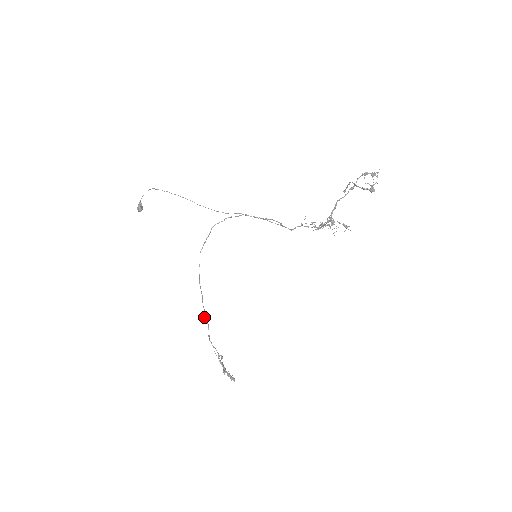
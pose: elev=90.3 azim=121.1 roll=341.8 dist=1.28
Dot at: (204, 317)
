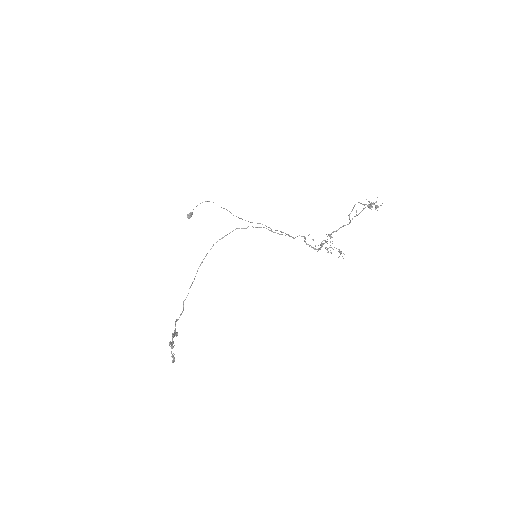
Dot at: (184, 300)
